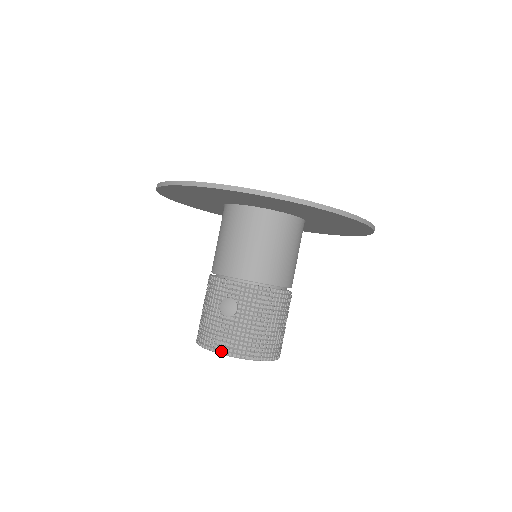
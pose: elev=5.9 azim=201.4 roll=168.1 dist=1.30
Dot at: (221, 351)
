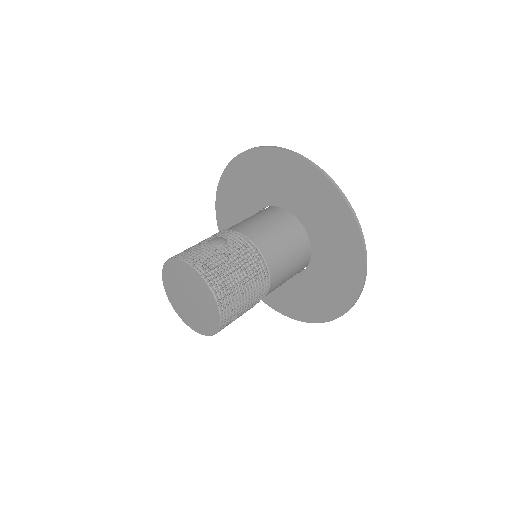
Dot at: (187, 259)
